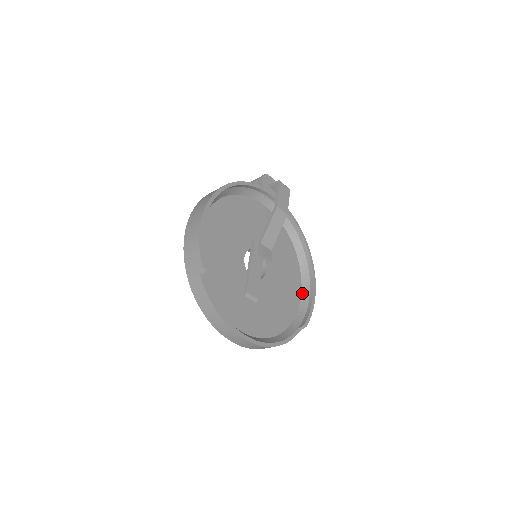
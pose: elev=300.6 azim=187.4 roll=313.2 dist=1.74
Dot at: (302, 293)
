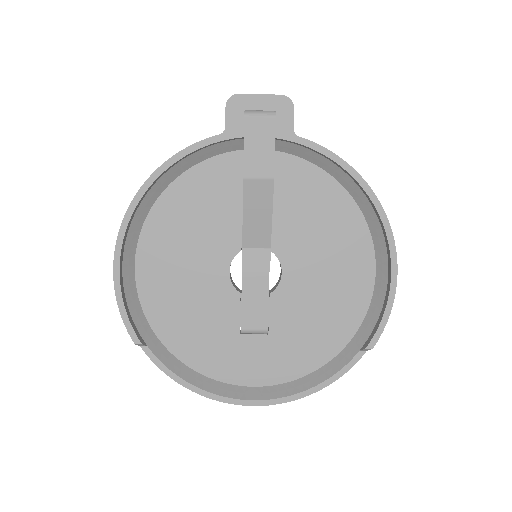
Dot at: (376, 275)
